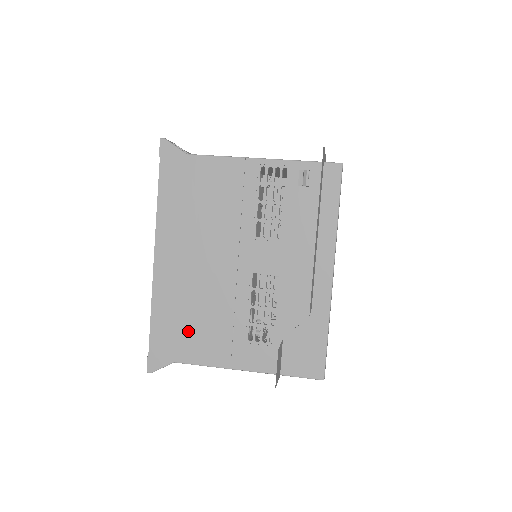
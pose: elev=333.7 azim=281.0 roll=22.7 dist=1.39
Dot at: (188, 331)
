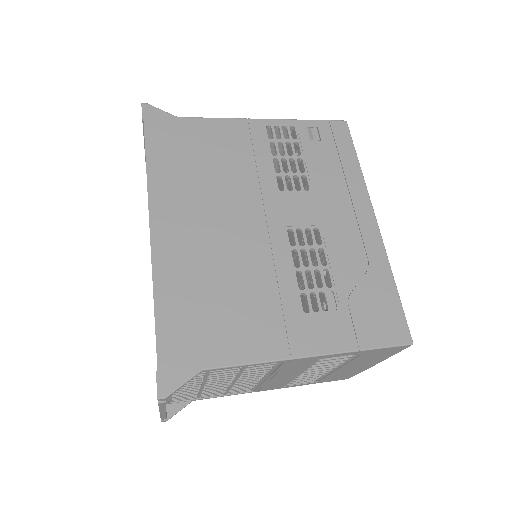
Dot at: (216, 317)
